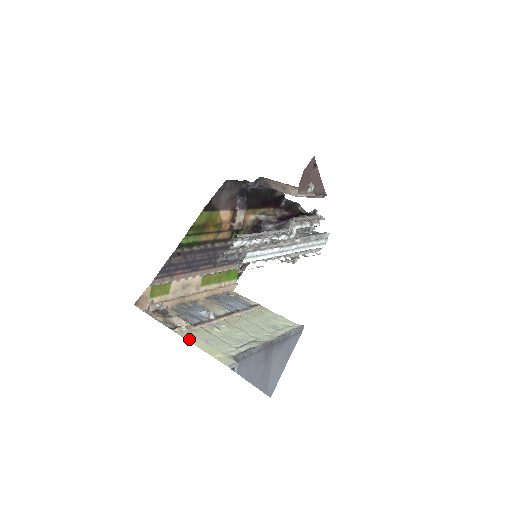
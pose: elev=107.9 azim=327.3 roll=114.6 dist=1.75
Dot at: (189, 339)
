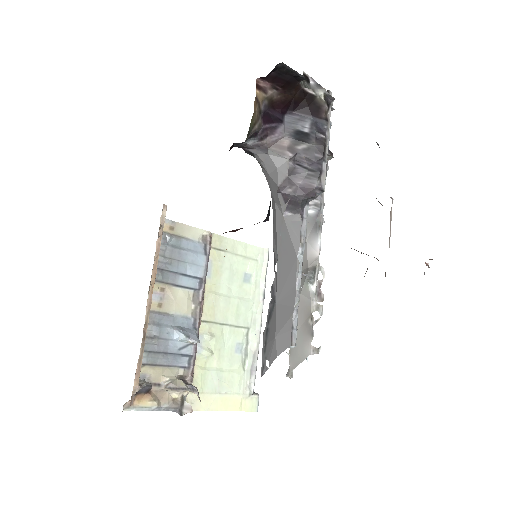
Dot at: (204, 407)
